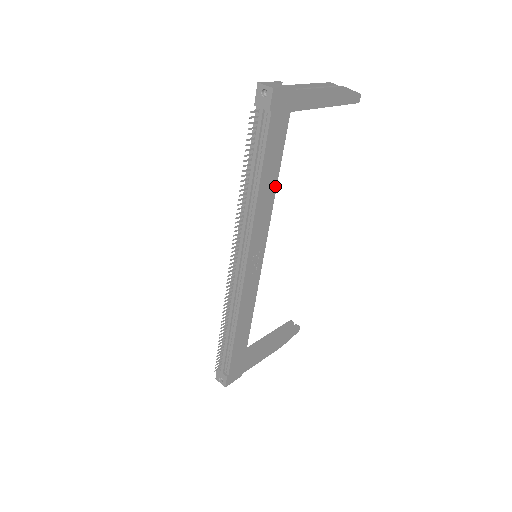
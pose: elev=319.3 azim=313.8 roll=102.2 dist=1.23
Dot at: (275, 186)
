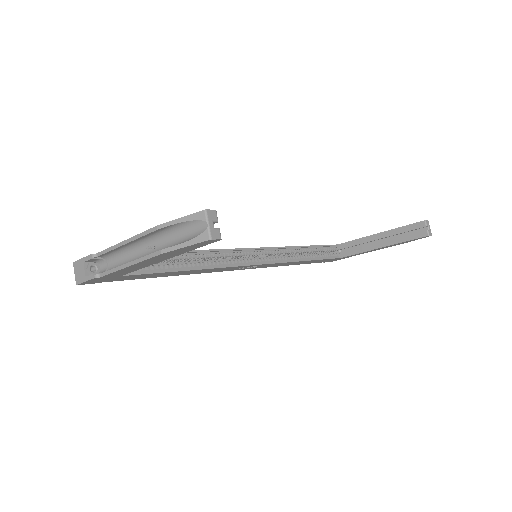
Dot at: (192, 270)
